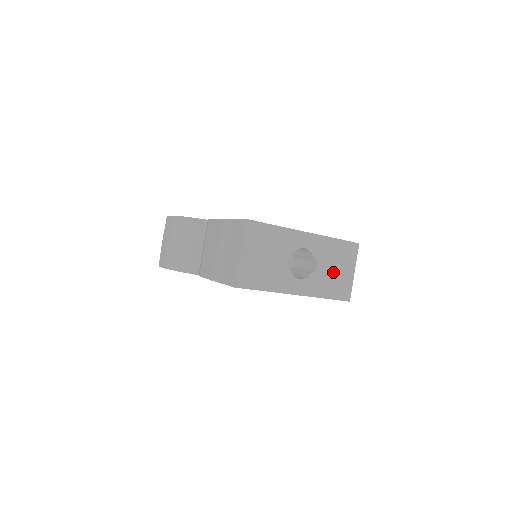
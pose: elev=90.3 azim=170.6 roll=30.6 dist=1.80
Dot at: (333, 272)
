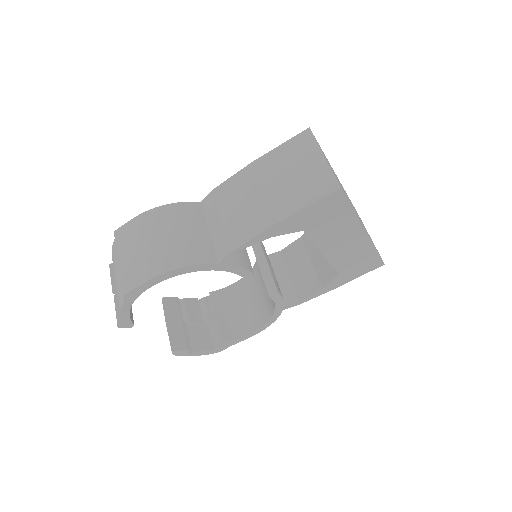
Dot at: occluded
